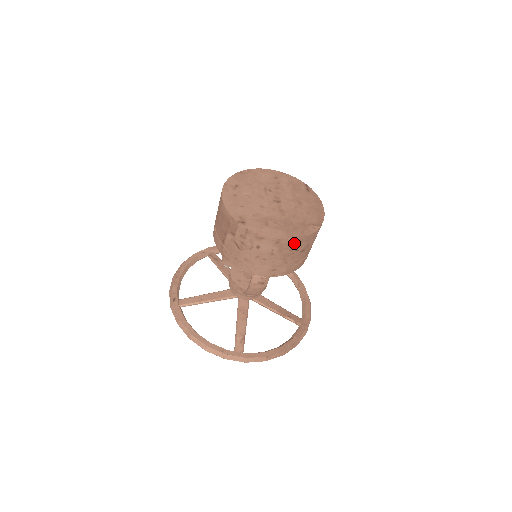
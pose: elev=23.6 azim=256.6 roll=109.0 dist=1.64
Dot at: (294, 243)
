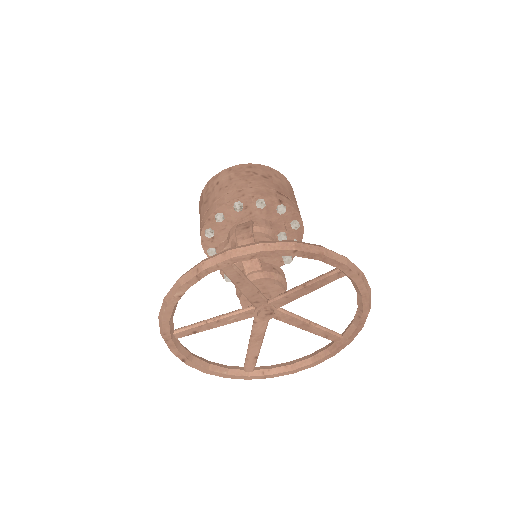
Dot at: (247, 167)
